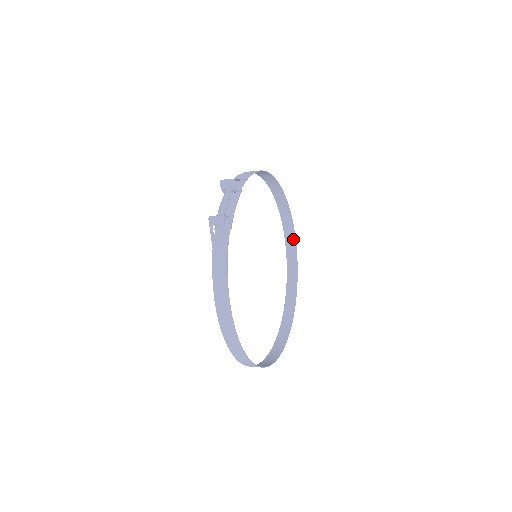
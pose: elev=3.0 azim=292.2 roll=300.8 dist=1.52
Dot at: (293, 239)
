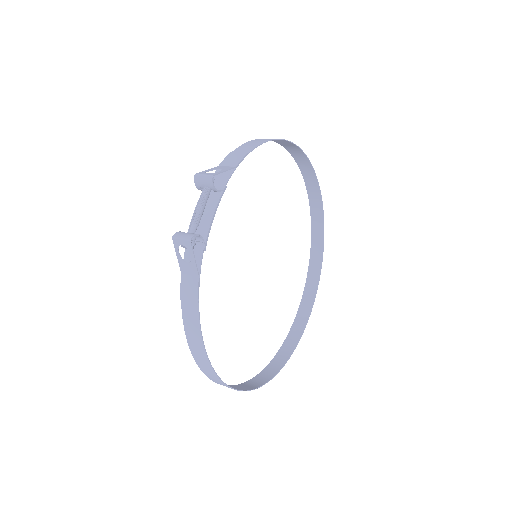
Dot at: (320, 208)
